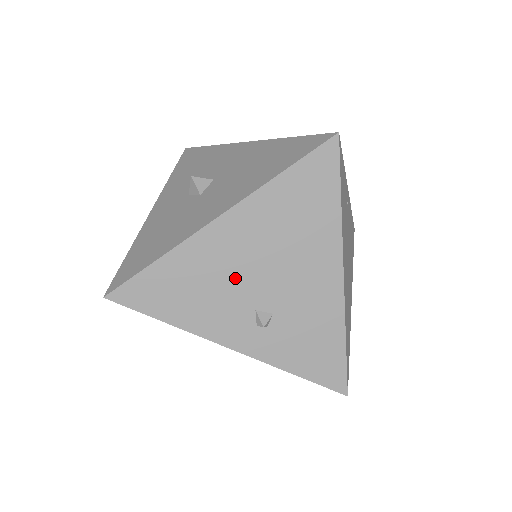
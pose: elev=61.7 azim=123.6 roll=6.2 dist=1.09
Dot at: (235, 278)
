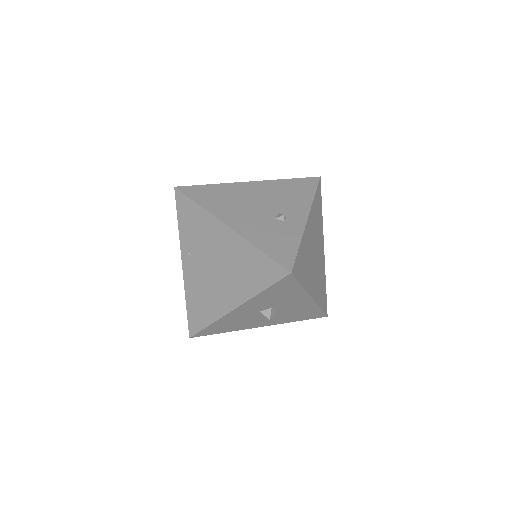
Dot at: occluded
